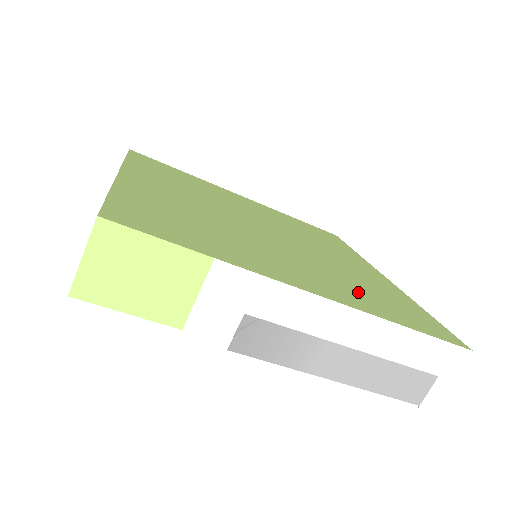
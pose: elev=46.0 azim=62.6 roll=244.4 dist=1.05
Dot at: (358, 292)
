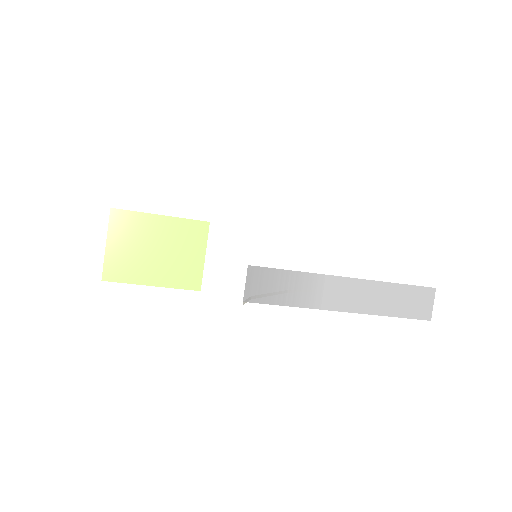
Dot at: occluded
